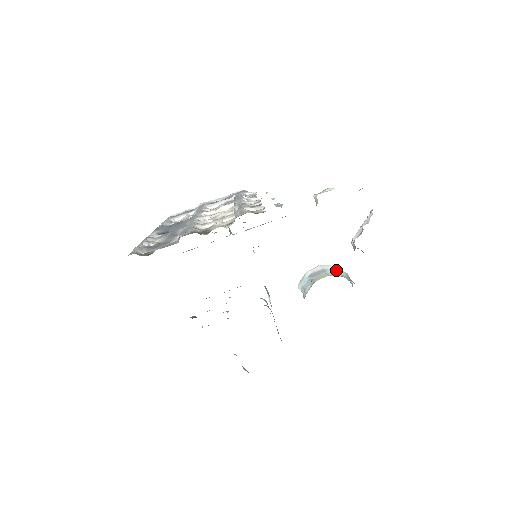
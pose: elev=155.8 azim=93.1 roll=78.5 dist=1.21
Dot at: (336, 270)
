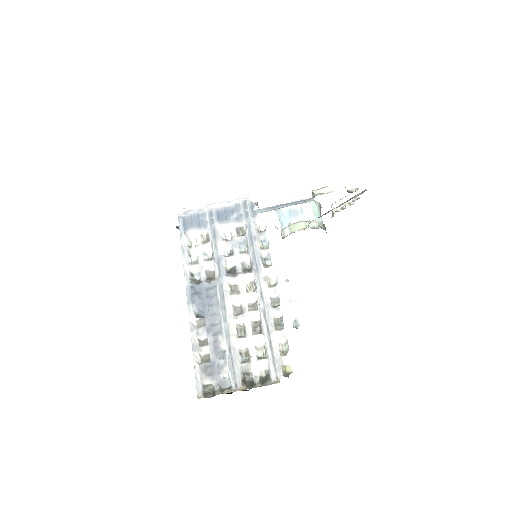
Dot at: (311, 206)
